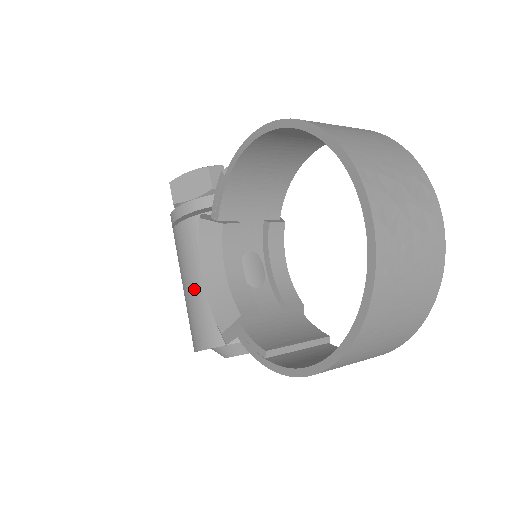
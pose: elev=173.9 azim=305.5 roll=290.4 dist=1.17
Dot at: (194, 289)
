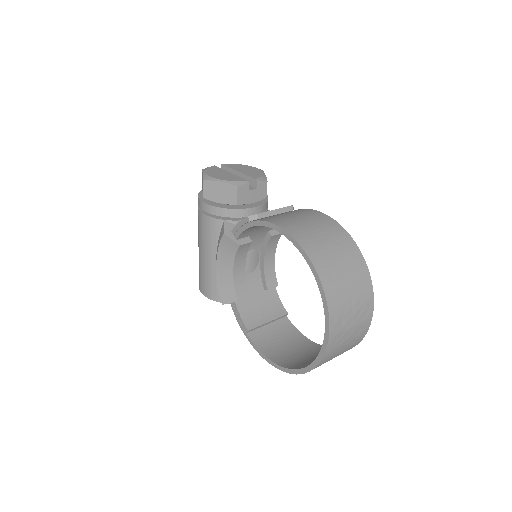
Dot at: (208, 263)
